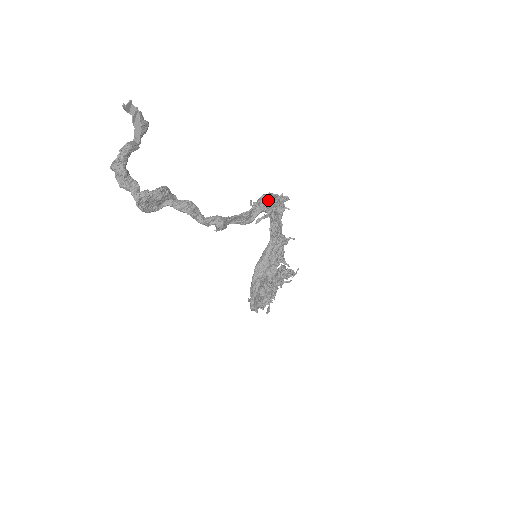
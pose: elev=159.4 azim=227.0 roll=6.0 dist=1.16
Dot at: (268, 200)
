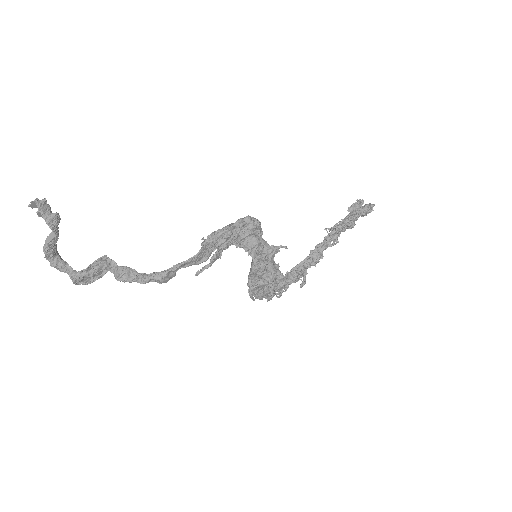
Dot at: (214, 241)
